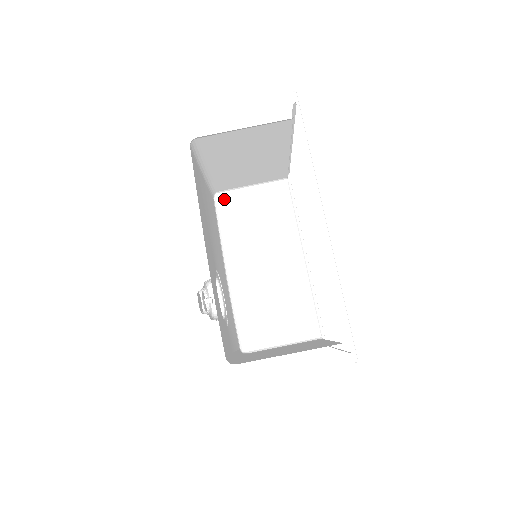
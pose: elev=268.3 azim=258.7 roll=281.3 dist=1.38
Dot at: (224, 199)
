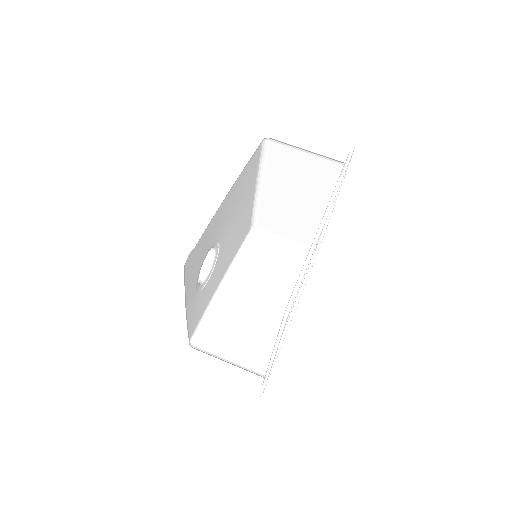
Dot at: (257, 236)
